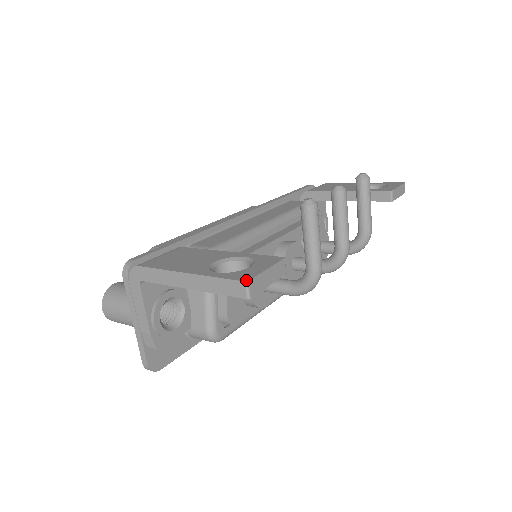
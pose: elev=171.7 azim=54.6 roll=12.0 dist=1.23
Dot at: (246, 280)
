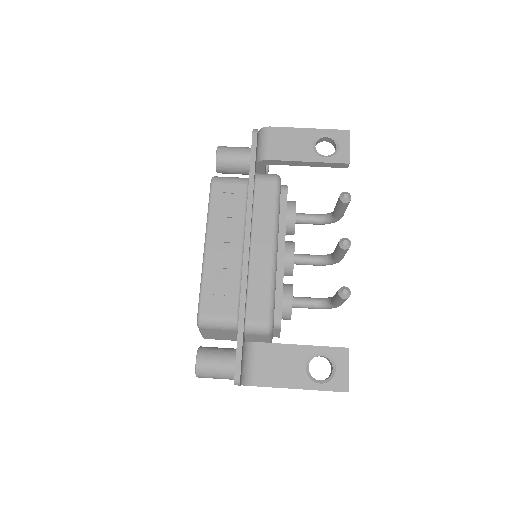
Dot at: (347, 391)
